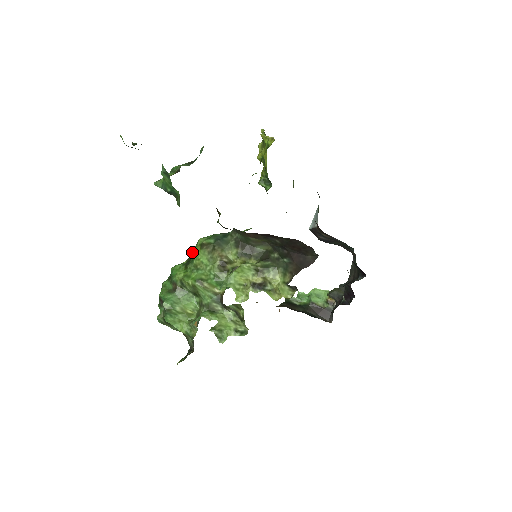
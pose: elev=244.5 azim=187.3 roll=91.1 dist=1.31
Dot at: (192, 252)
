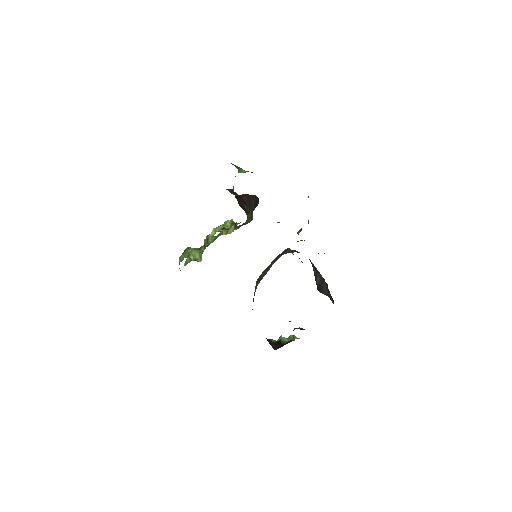
Dot at: occluded
